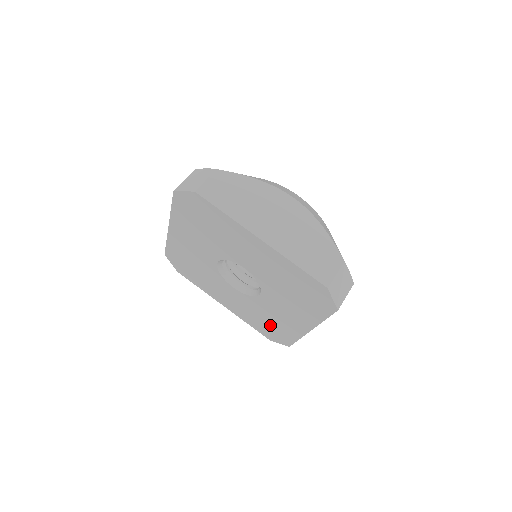
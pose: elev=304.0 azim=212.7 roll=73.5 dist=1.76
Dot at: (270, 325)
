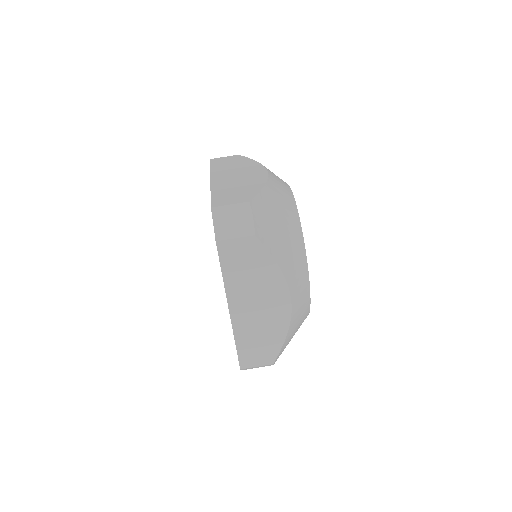
Dot at: occluded
